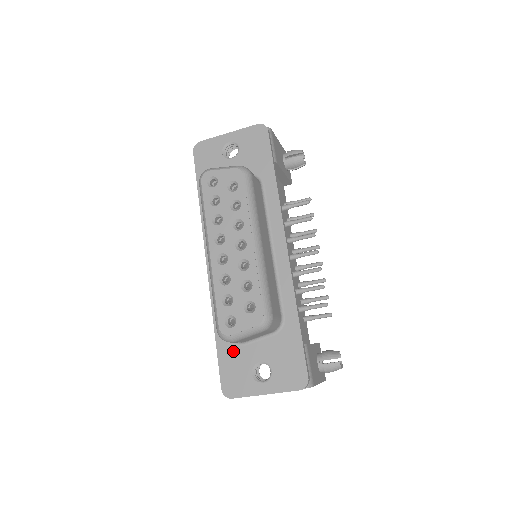
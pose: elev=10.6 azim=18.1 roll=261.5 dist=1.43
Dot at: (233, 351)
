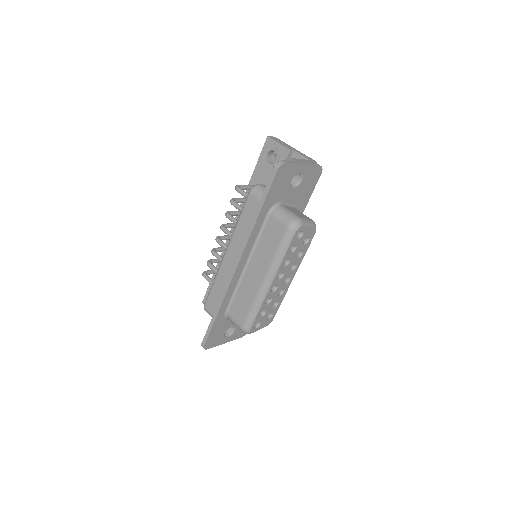
Dot at: (222, 323)
